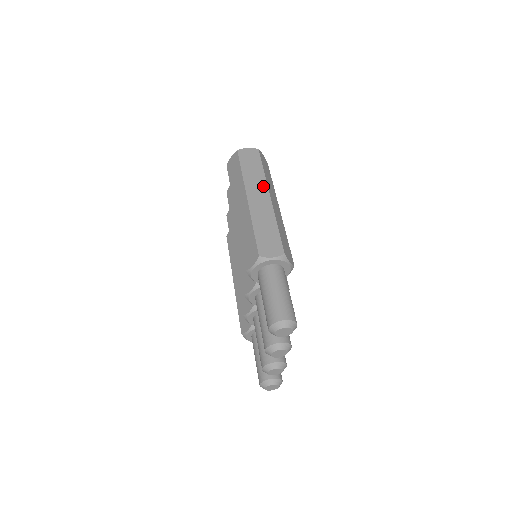
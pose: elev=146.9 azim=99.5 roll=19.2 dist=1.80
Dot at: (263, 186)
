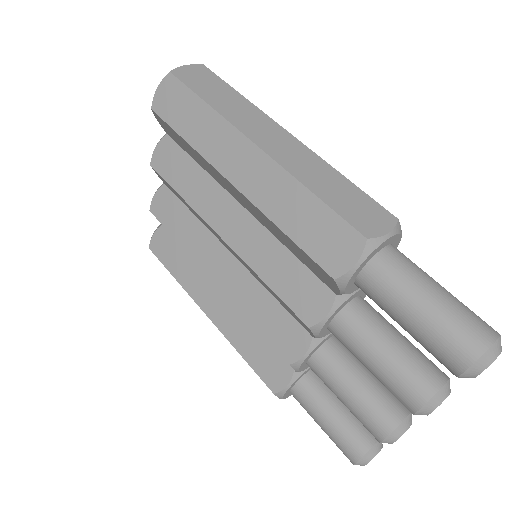
Dot at: (263, 119)
